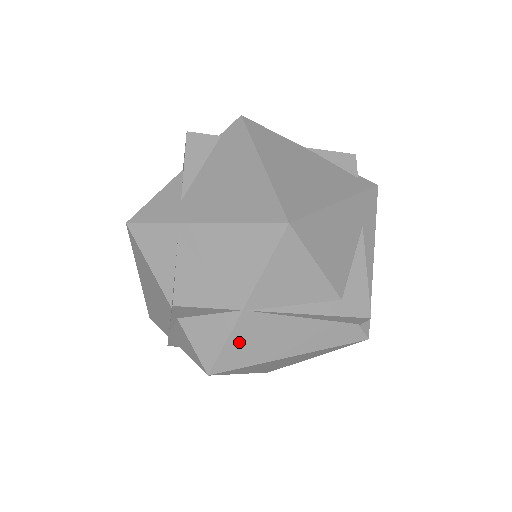
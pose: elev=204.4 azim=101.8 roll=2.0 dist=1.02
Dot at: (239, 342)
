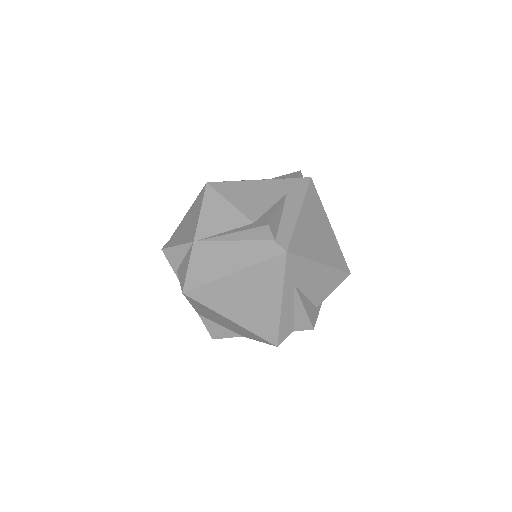
Dot at: (196, 265)
